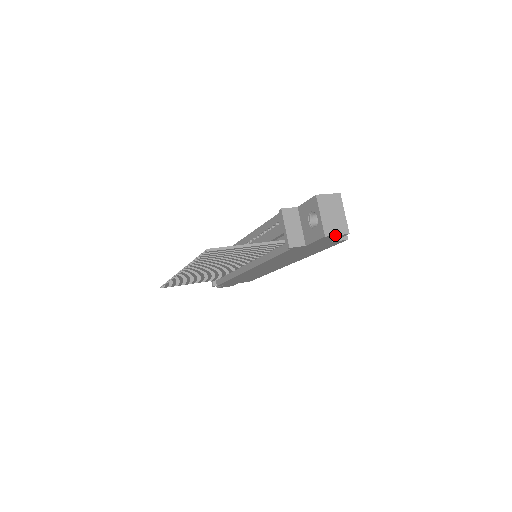
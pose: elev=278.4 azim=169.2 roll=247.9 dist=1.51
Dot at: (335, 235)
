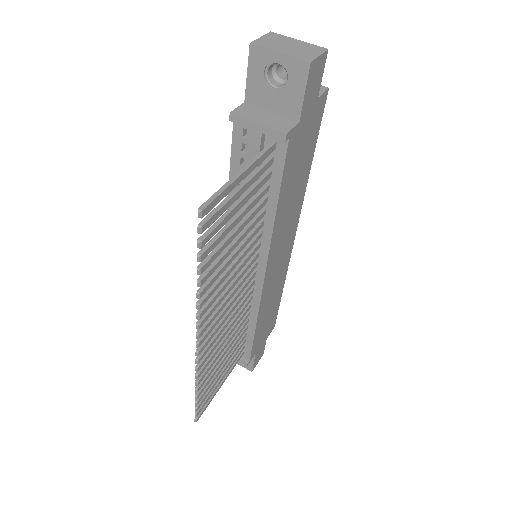
Dot at: (317, 57)
